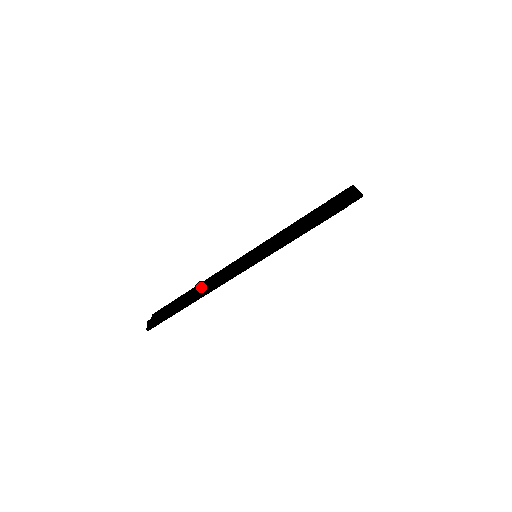
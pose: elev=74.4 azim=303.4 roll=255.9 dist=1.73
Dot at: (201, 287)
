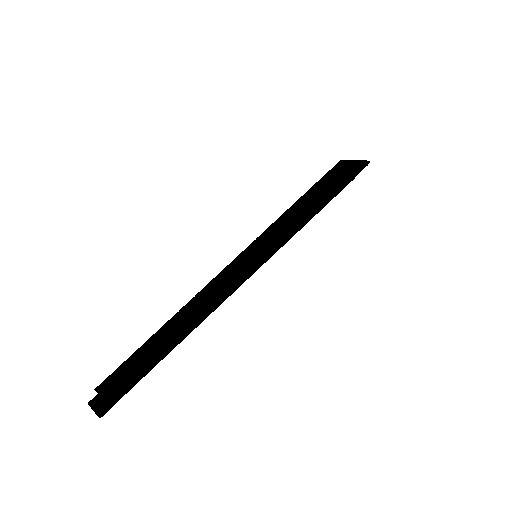
Dot at: (182, 318)
